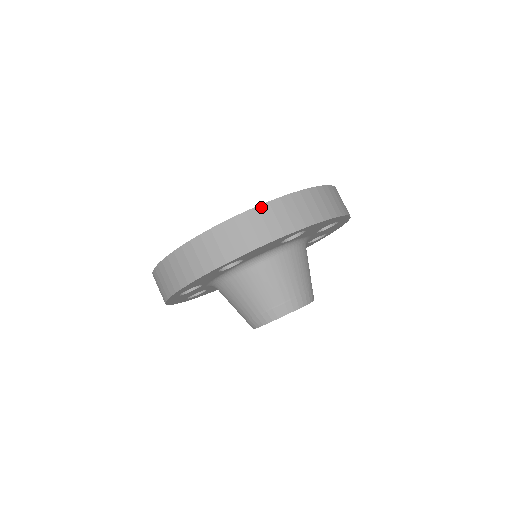
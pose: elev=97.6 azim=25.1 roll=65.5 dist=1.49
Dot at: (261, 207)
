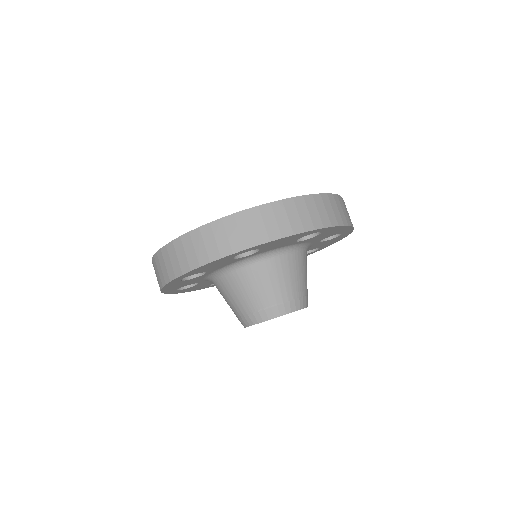
Dot at: (342, 198)
